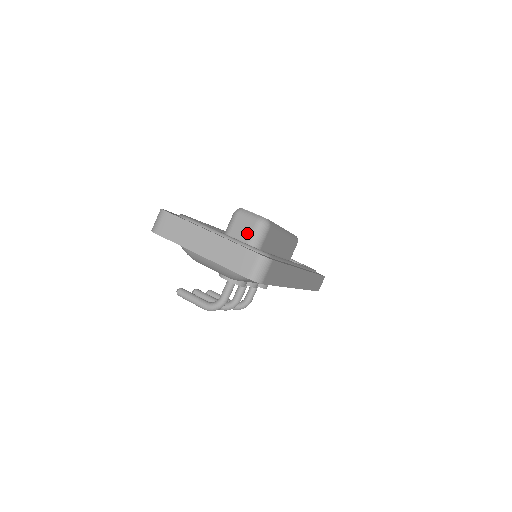
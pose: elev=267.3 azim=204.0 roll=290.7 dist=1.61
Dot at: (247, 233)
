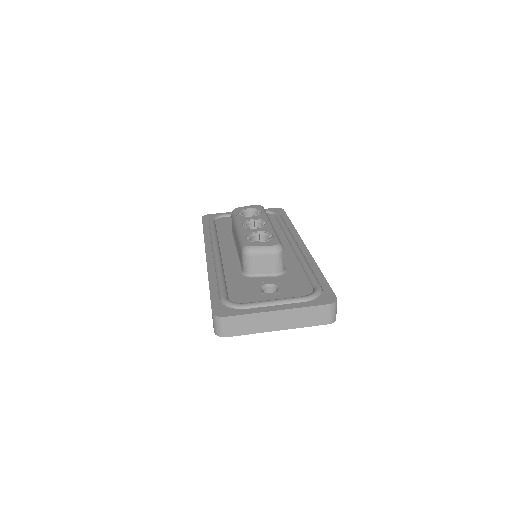
Dot at: (270, 266)
